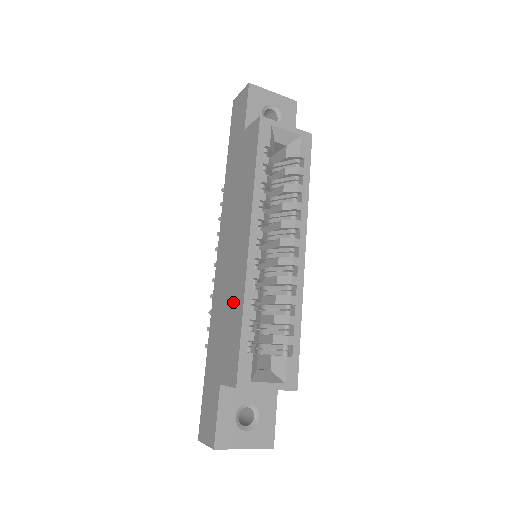
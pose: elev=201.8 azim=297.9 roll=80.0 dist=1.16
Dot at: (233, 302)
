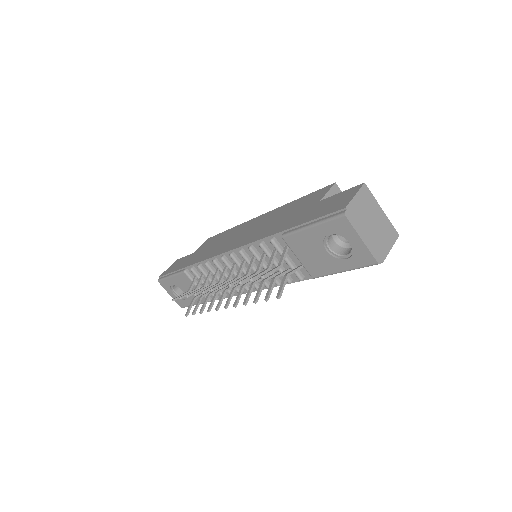
Dot at: (279, 213)
